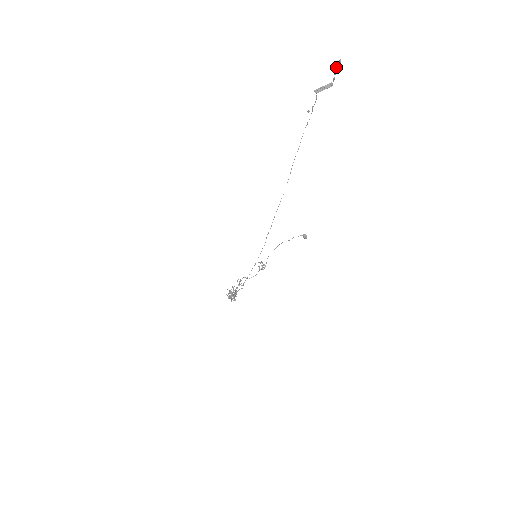
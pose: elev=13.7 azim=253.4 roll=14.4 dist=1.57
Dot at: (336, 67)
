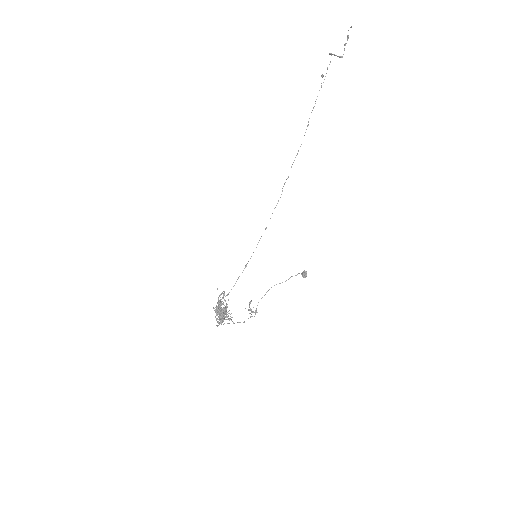
Dot at: (347, 37)
